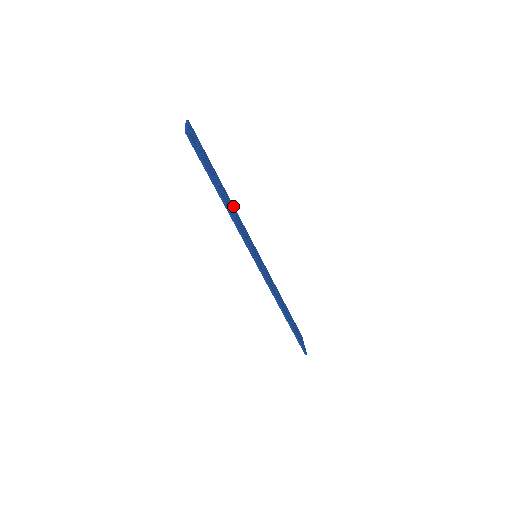
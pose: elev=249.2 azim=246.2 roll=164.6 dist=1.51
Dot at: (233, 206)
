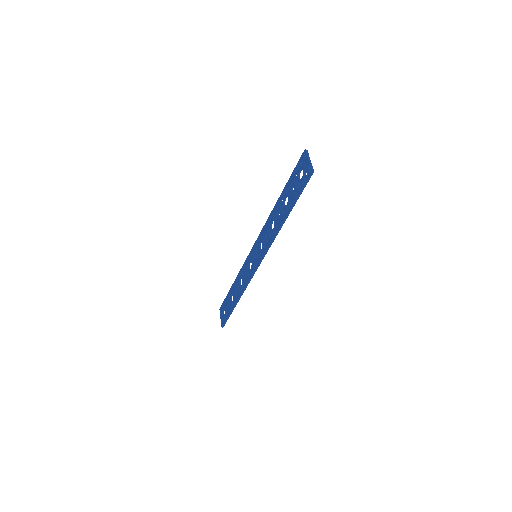
Dot at: occluded
